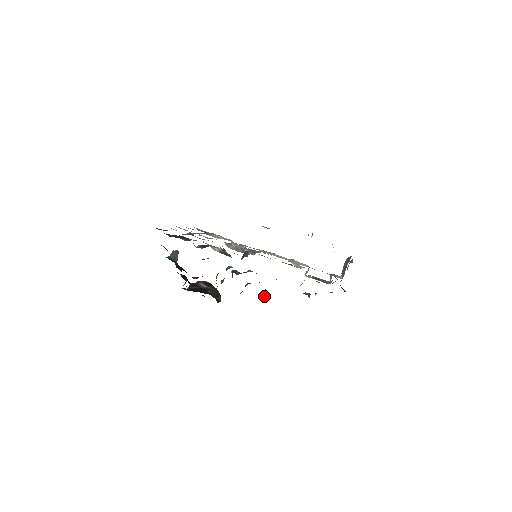
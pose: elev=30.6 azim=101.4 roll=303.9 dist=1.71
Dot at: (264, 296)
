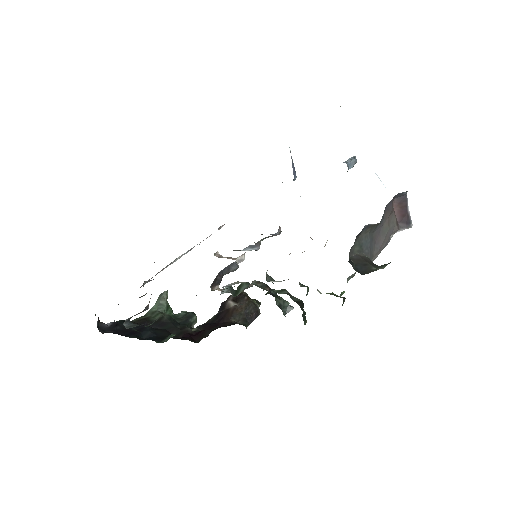
Dot at: (284, 309)
